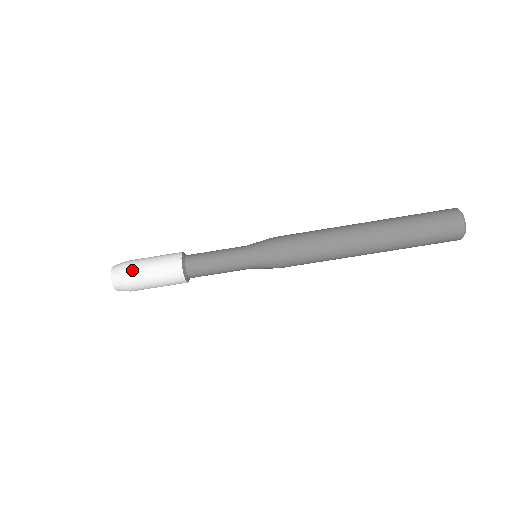
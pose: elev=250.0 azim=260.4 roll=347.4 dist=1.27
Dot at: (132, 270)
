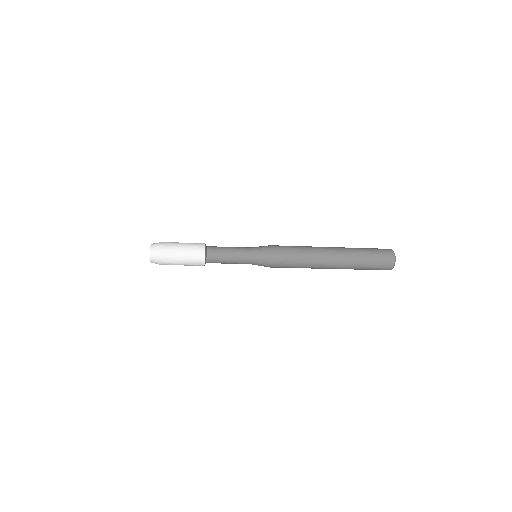
Dot at: (167, 264)
